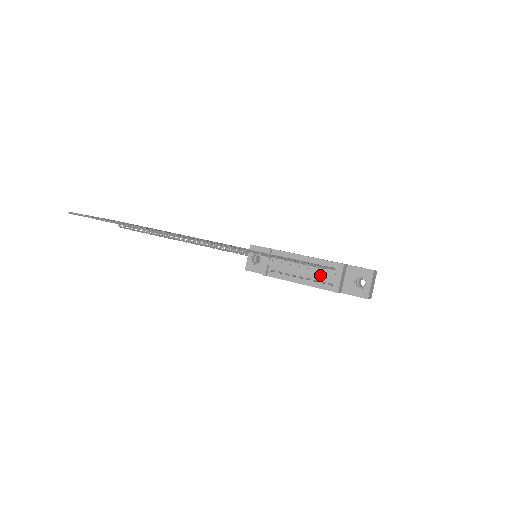
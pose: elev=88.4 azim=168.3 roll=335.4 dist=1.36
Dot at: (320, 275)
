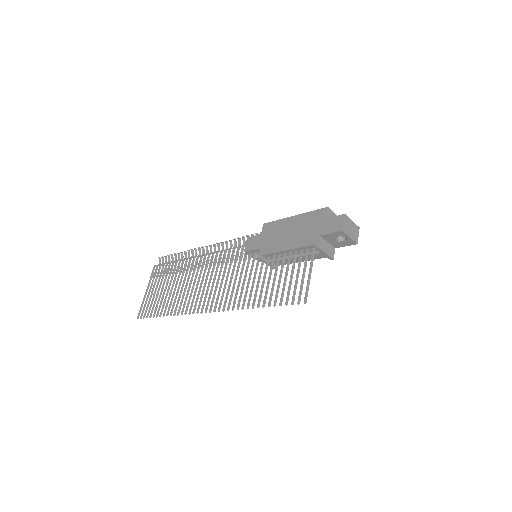
Dot at: (310, 257)
